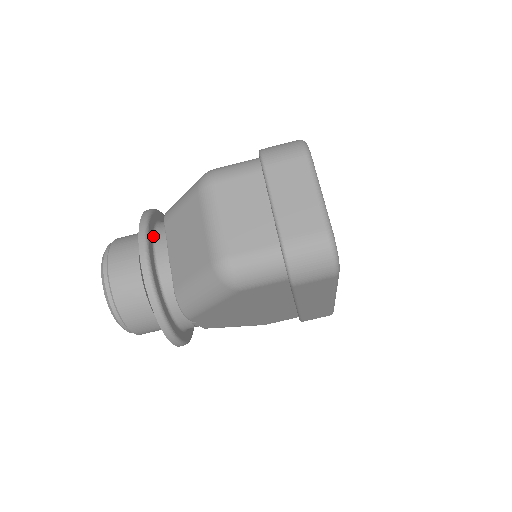
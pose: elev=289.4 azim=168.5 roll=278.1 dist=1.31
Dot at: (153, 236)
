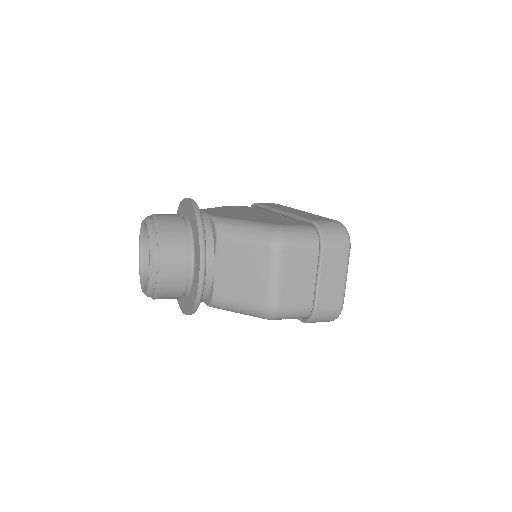
Dot at: occluded
